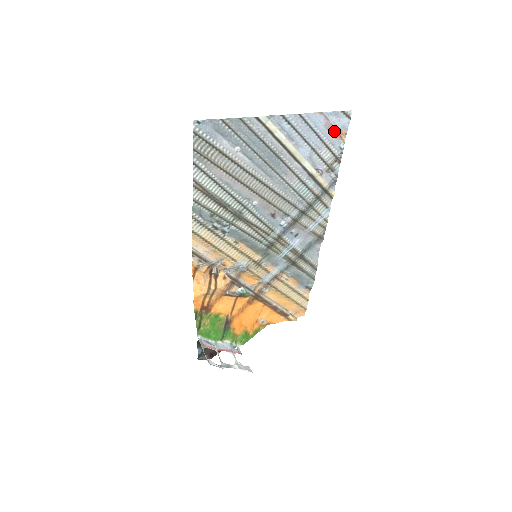
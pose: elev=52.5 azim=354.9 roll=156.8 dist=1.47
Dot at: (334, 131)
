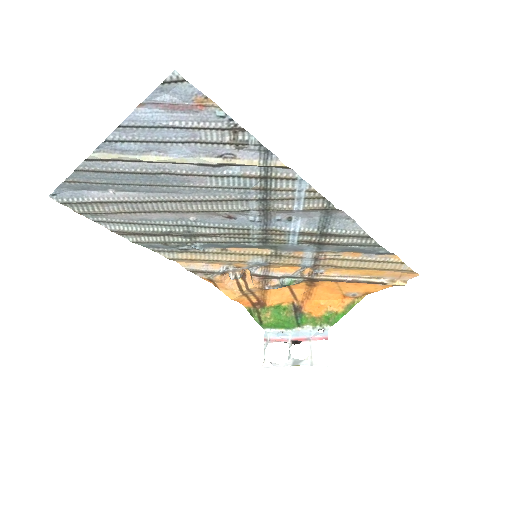
Dot at: (186, 107)
